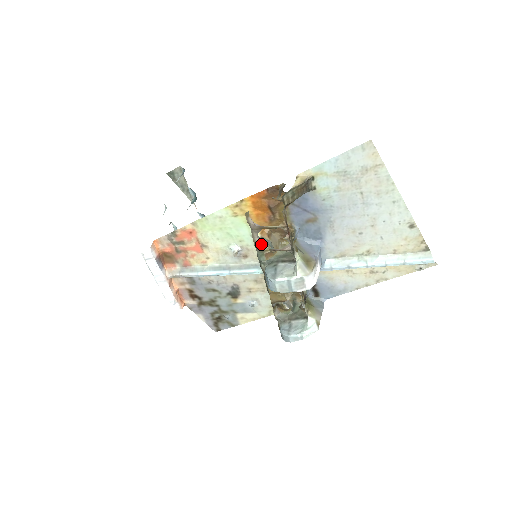
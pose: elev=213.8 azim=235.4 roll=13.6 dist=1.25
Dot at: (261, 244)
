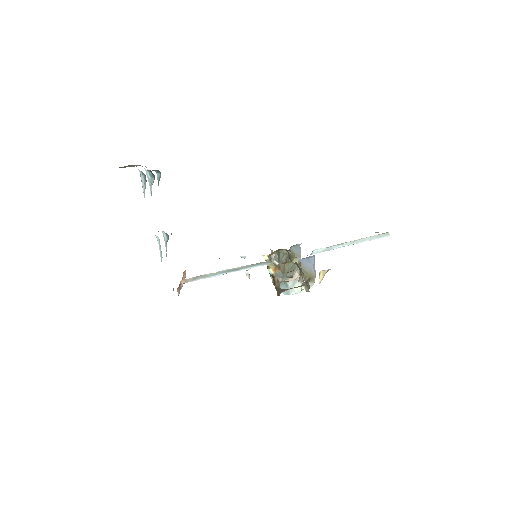
Dot at: (279, 284)
